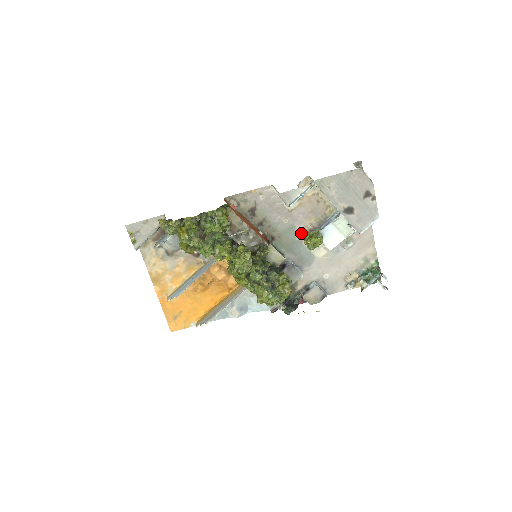
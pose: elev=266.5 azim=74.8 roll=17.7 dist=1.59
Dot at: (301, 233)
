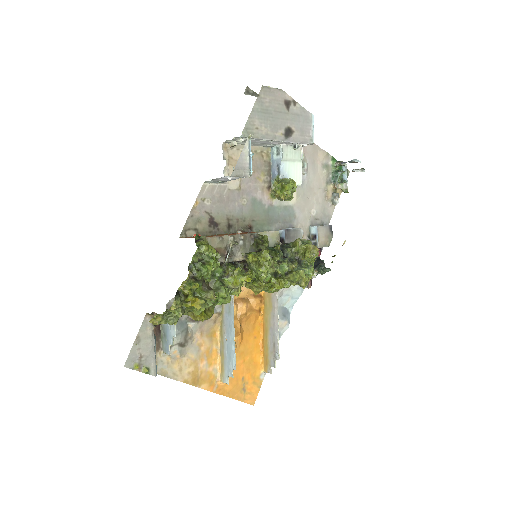
Dot at: (264, 198)
